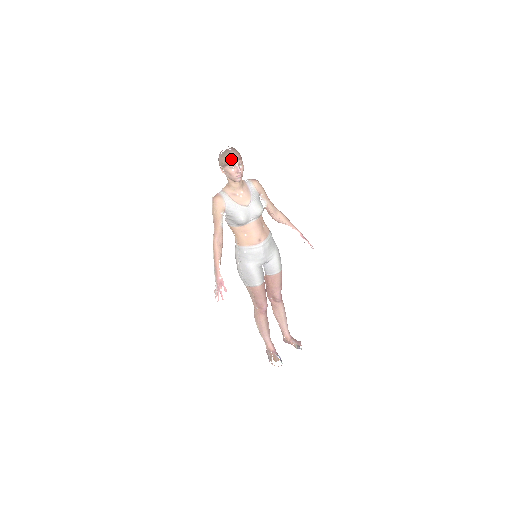
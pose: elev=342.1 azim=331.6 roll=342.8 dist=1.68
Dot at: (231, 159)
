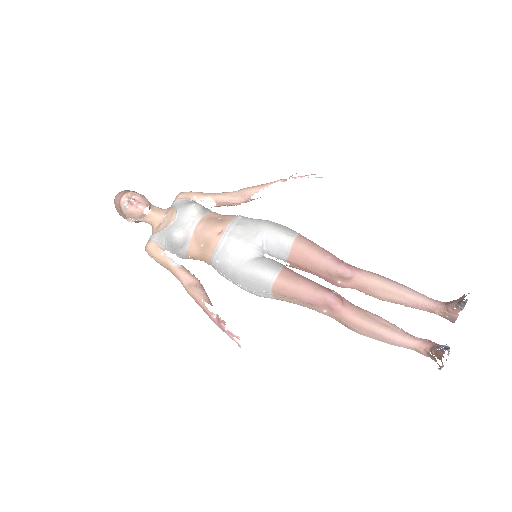
Dot at: (117, 202)
